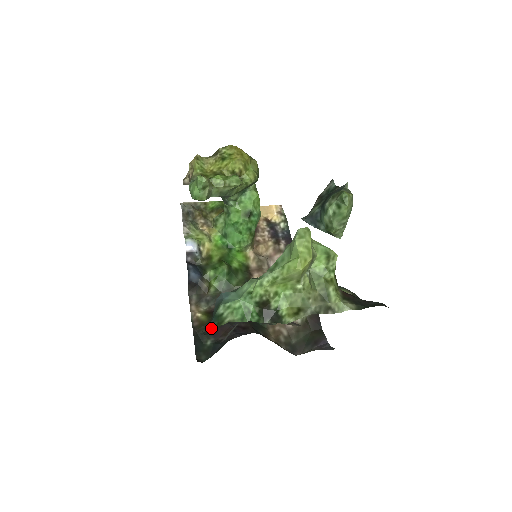
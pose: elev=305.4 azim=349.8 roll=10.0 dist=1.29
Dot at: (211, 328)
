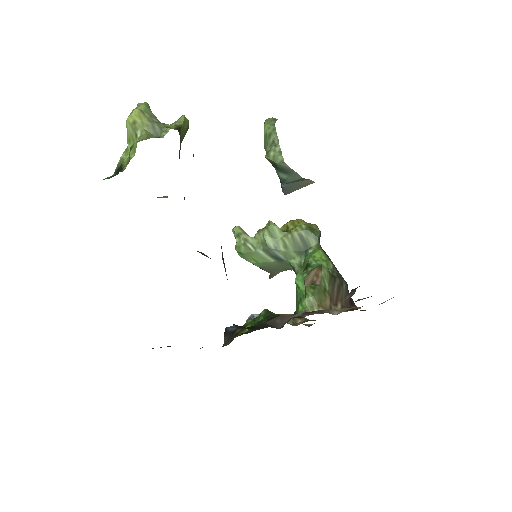
Dot at: occluded
